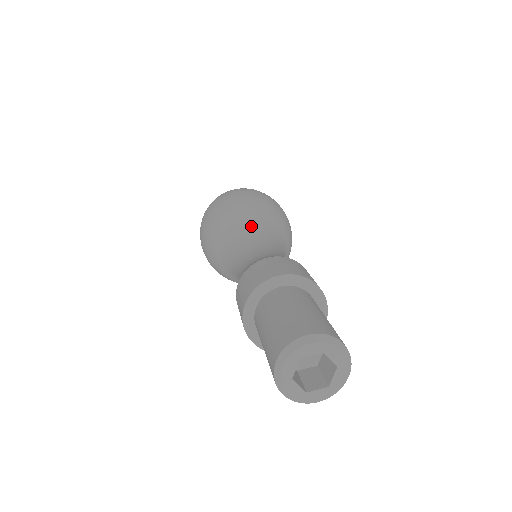
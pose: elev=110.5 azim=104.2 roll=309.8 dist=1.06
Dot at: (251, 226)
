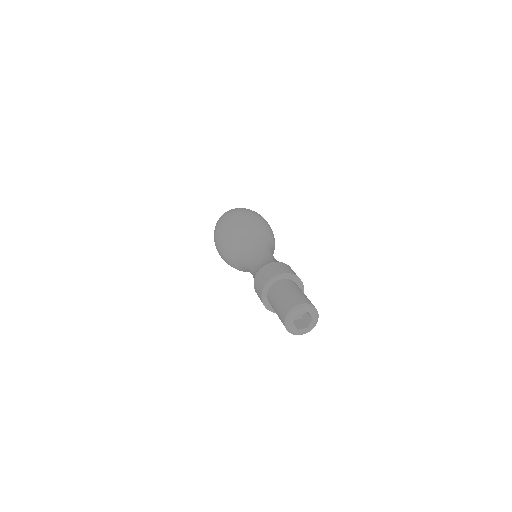
Dot at: (240, 248)
